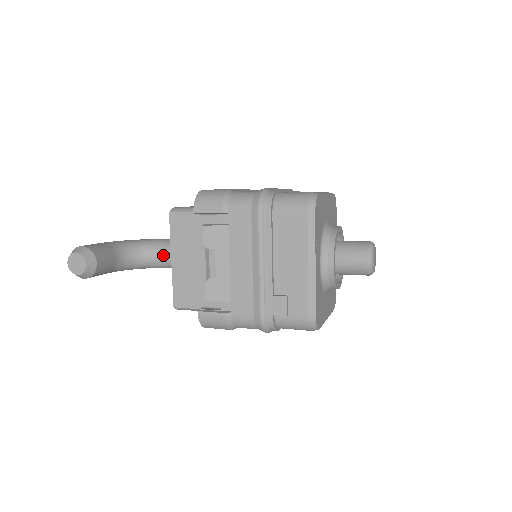
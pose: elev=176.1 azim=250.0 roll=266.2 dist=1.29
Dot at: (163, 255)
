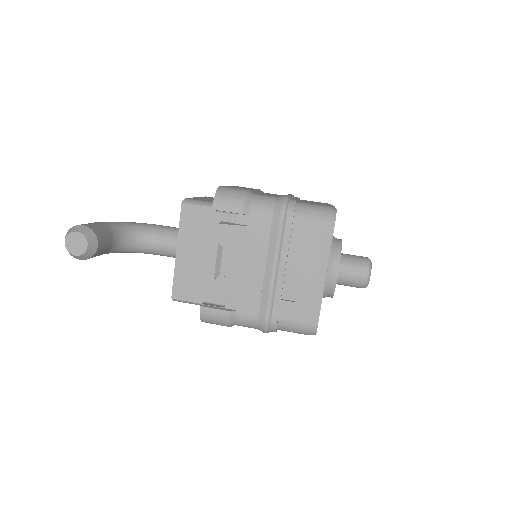
Dot at: (159, 242)
